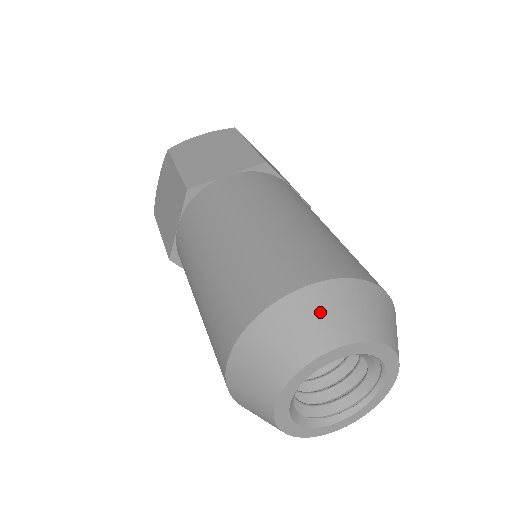
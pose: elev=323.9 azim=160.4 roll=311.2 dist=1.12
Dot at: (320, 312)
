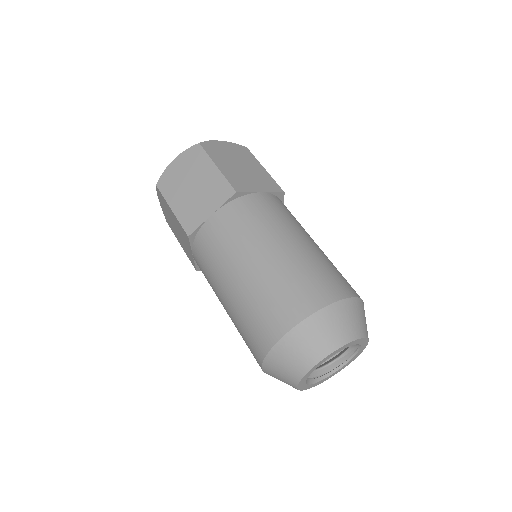
Dot at: (353, 316)
